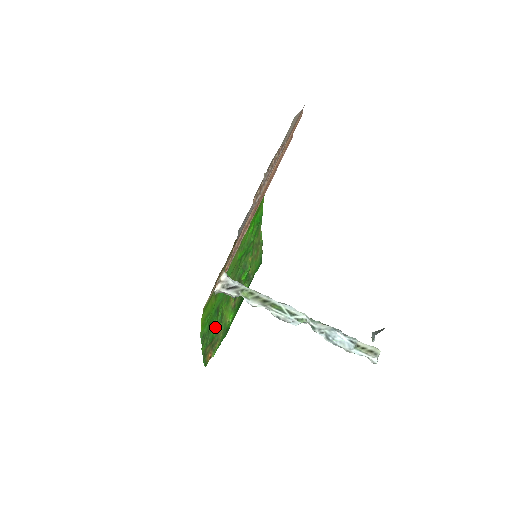
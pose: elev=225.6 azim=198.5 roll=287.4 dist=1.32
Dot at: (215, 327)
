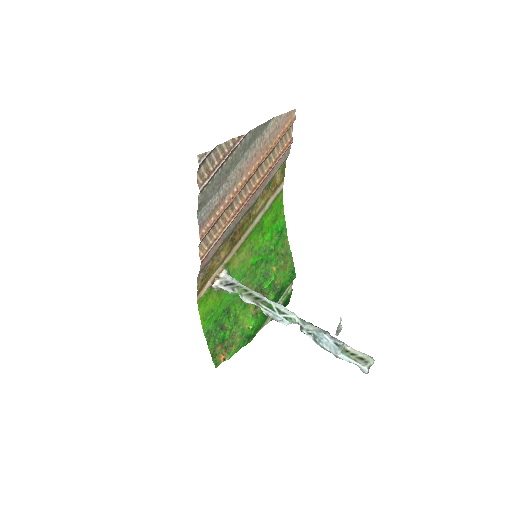
Dot at: (227, 328)
